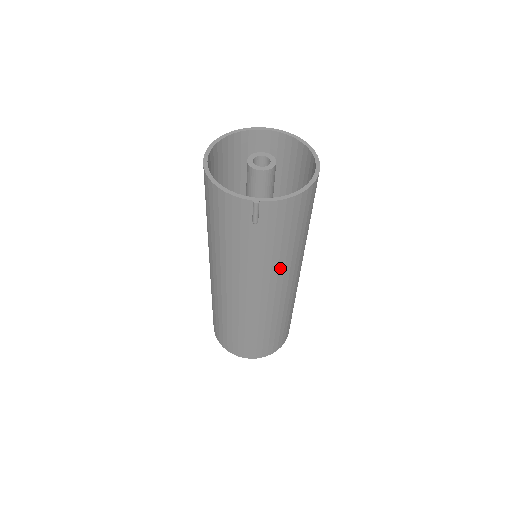
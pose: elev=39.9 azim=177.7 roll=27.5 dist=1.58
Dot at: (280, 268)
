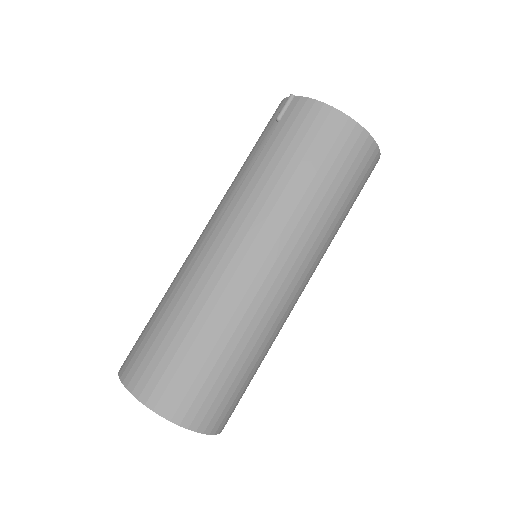
Dot at: (260, 199)
